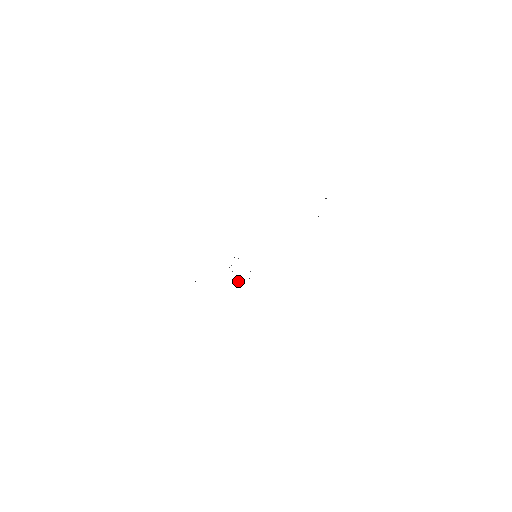
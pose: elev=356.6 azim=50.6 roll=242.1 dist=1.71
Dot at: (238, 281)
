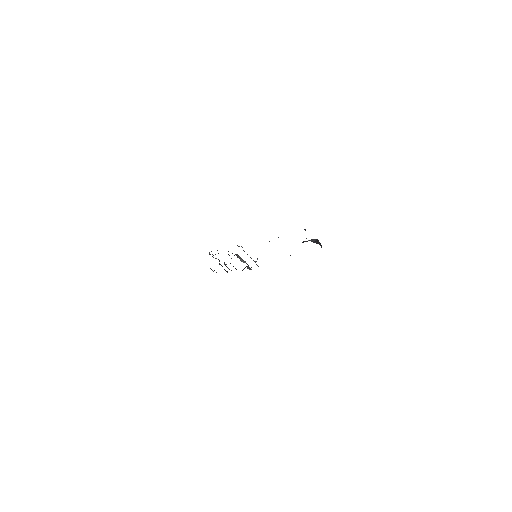
Dot at: occluded
